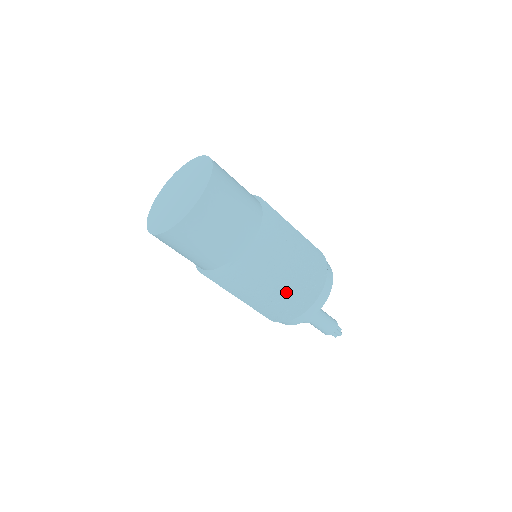
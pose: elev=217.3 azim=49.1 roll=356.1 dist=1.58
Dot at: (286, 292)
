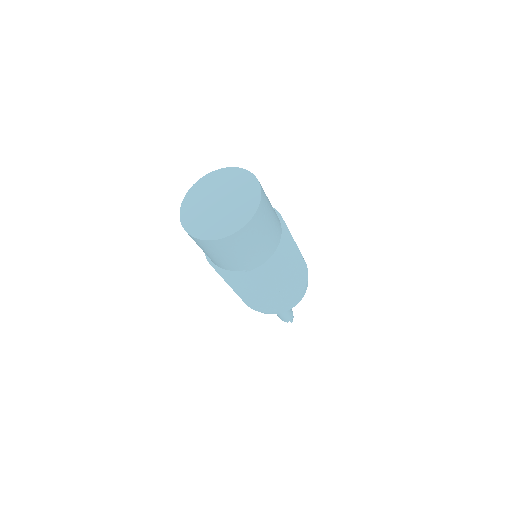
Dot at: (274, 296)
